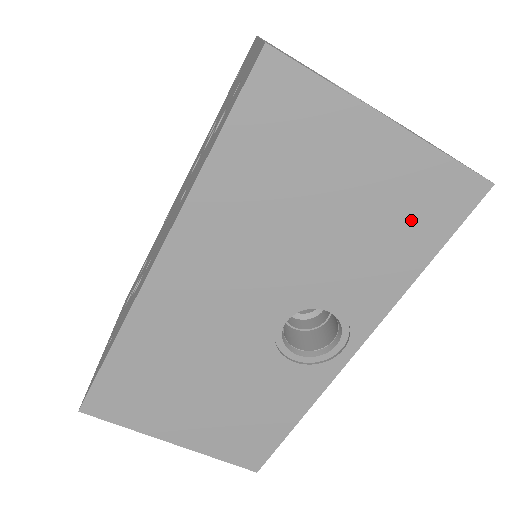
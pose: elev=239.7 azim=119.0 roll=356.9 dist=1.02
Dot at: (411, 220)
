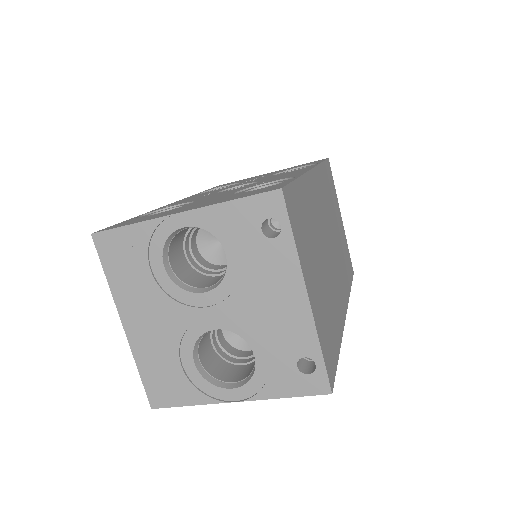
Dot at: occluded
